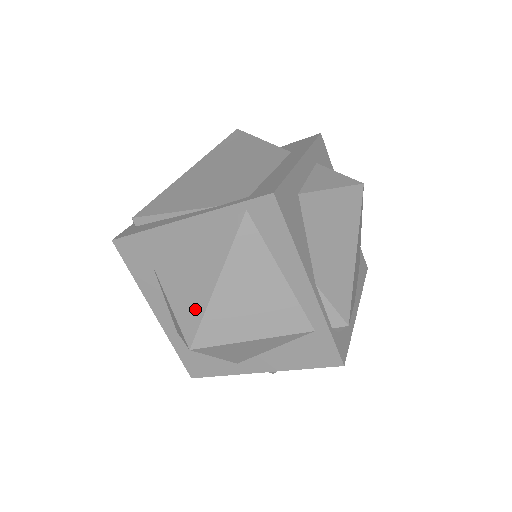
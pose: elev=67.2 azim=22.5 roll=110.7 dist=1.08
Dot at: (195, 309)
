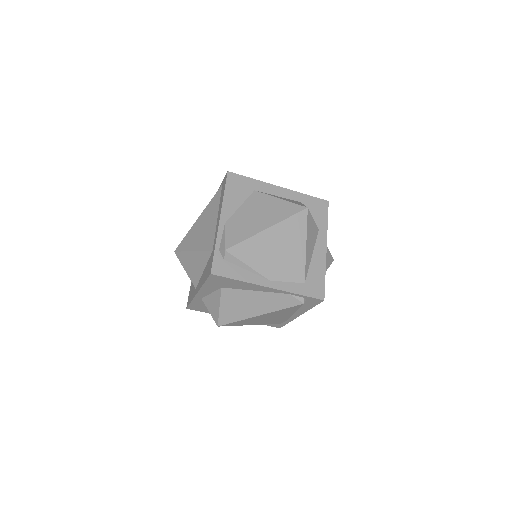
Dot at: occluded
